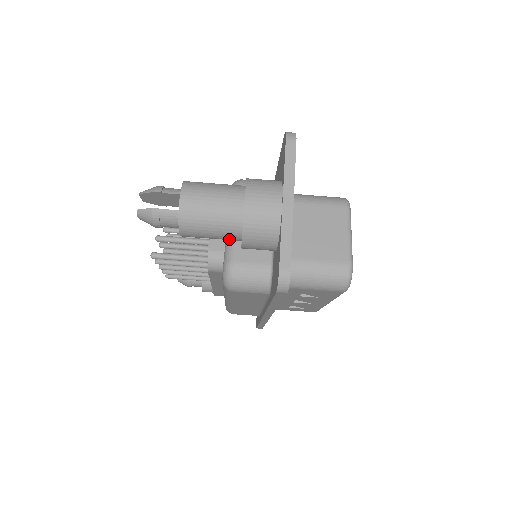
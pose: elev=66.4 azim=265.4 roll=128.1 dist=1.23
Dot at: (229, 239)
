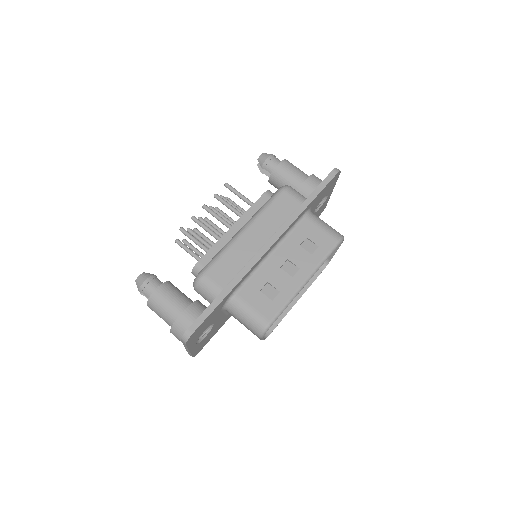
Dot at: (298, 179)
